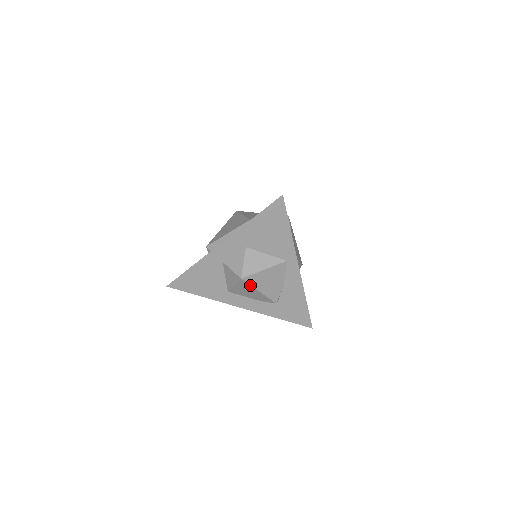
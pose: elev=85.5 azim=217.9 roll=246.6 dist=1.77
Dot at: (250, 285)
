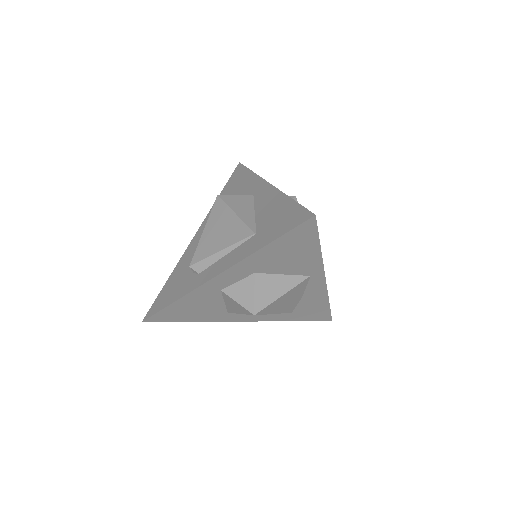
Dot at: (264, 314)
